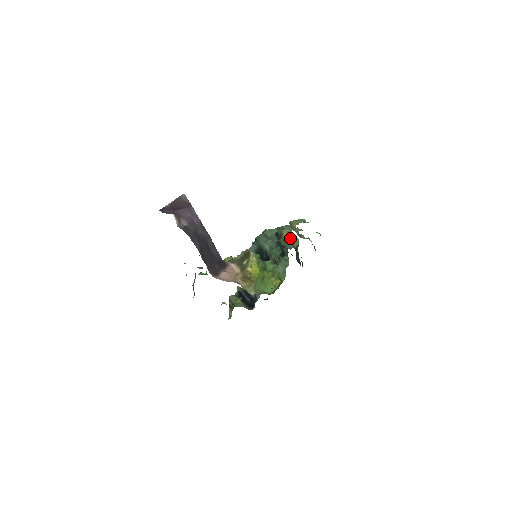
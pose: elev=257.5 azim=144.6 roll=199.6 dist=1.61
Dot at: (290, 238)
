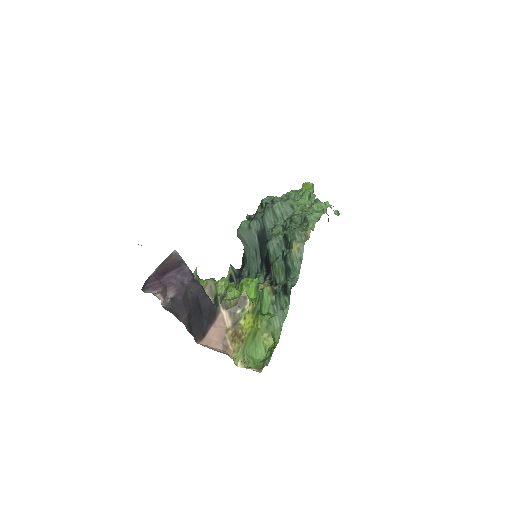
Dot at: (299, 260)
